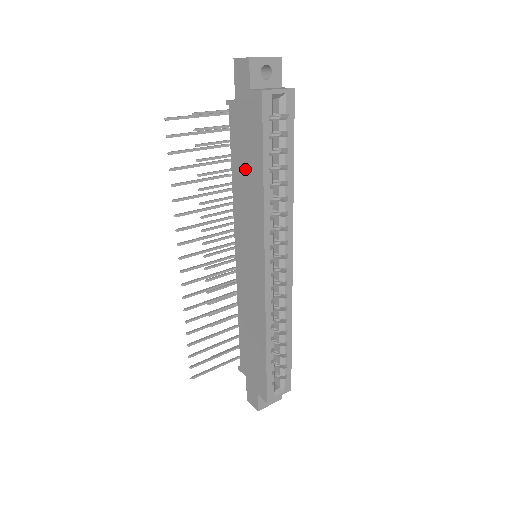
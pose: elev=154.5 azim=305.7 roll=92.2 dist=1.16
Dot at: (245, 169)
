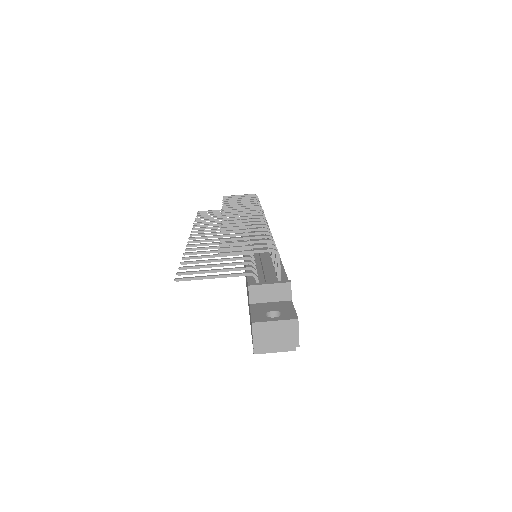
Dot at: occluded
